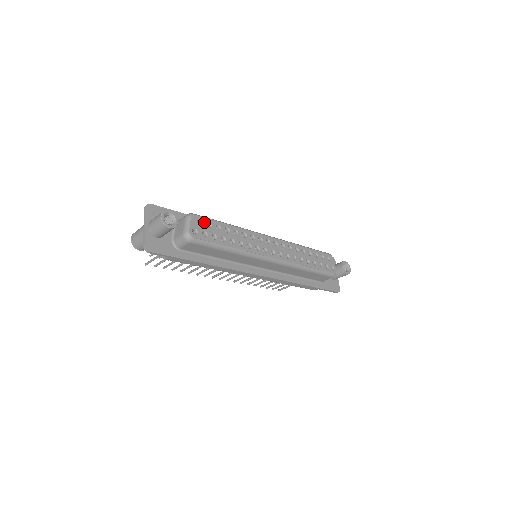
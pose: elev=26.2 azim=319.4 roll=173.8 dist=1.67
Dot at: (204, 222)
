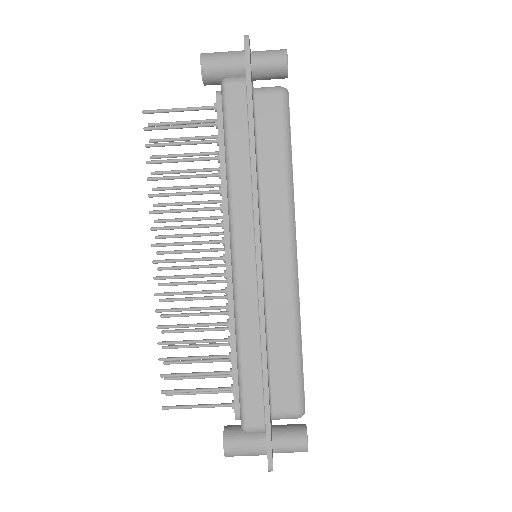
Dot at: occluded
